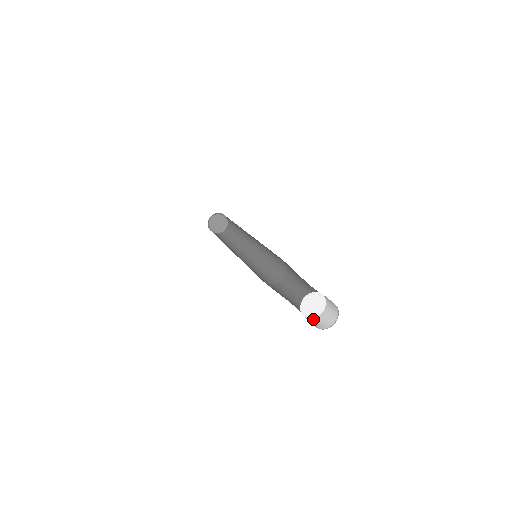
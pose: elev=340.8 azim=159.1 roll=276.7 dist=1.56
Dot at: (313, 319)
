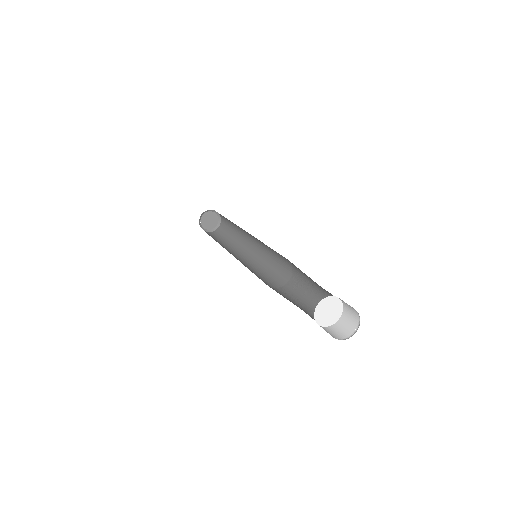
Dot at: (333, 326)
